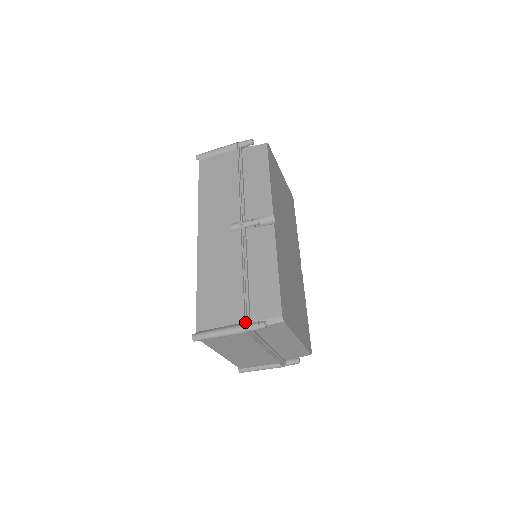
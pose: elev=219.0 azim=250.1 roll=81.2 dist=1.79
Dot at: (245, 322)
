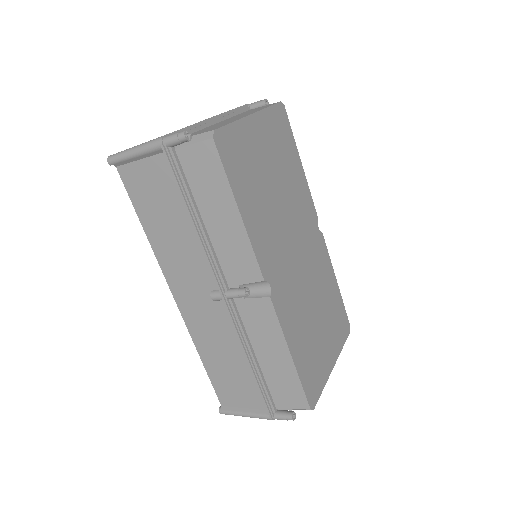
Dot at: (271, 414)
